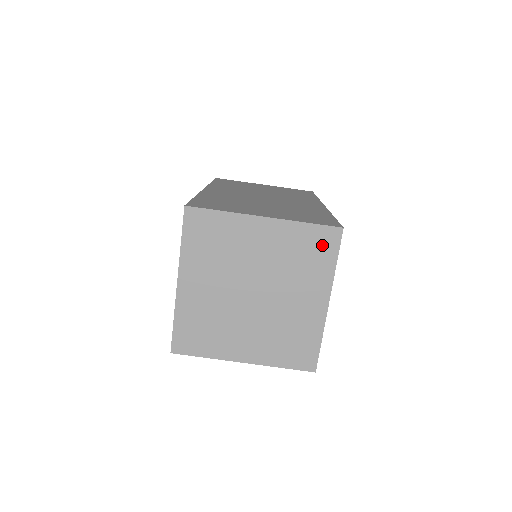
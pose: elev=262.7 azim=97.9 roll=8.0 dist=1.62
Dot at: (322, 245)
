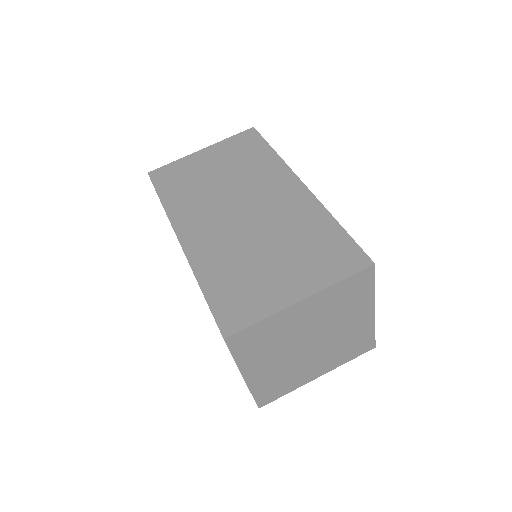
Dot at: (359, 285)
